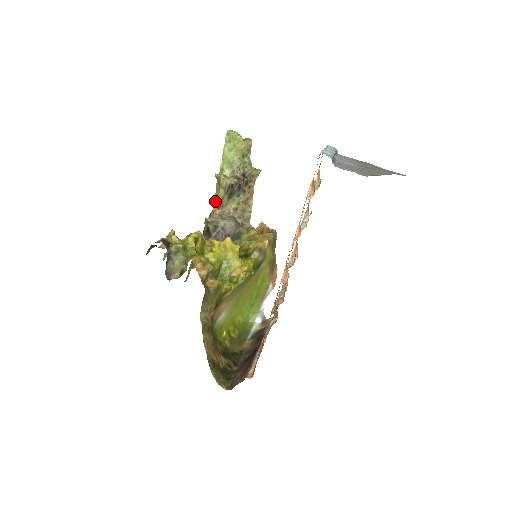
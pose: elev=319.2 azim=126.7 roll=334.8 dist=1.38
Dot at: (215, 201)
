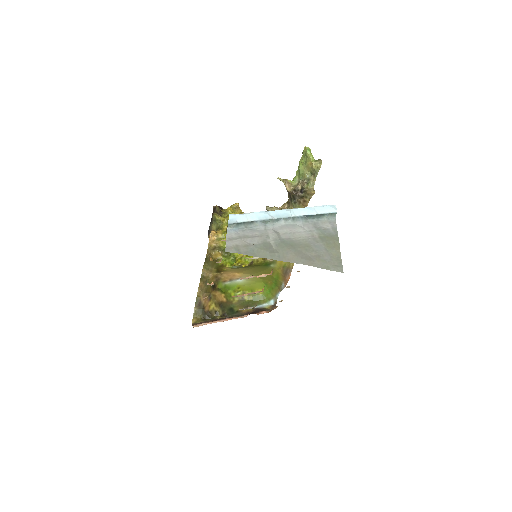
Dot at: occluded
